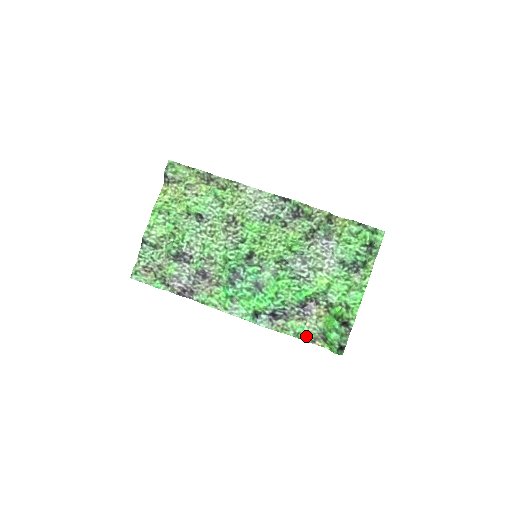
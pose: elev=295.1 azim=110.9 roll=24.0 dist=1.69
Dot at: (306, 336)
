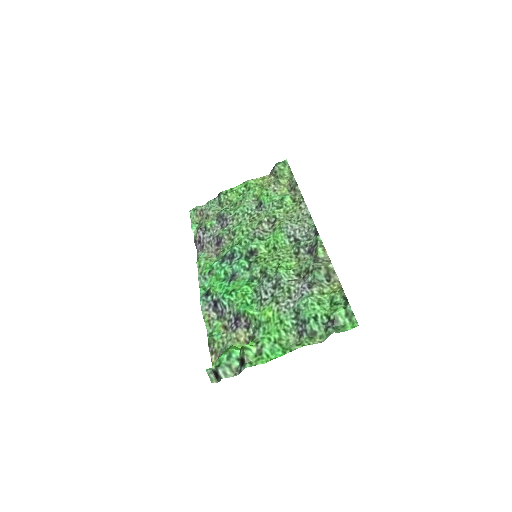
Dot at: (213, 342)
